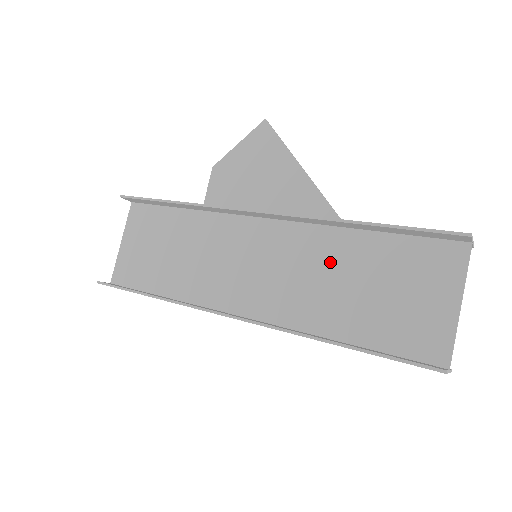
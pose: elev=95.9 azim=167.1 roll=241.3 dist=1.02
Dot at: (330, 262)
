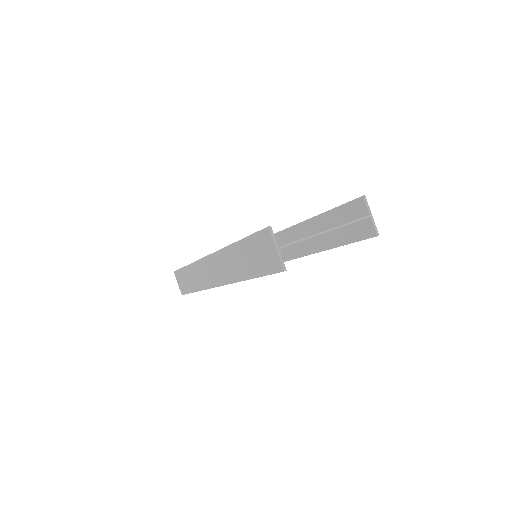
Dot at: occluded
